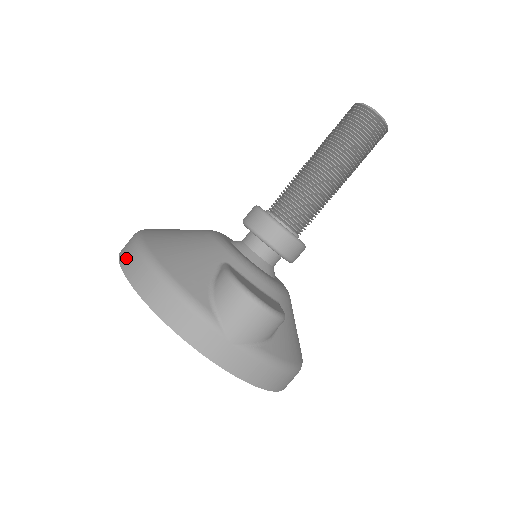
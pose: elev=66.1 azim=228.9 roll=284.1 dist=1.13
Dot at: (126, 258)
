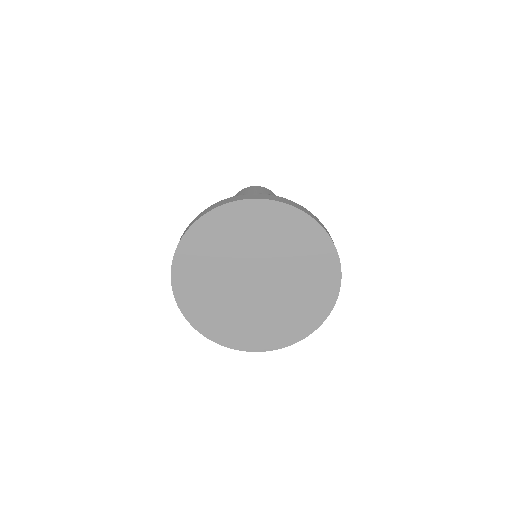
Dot at: occluded
